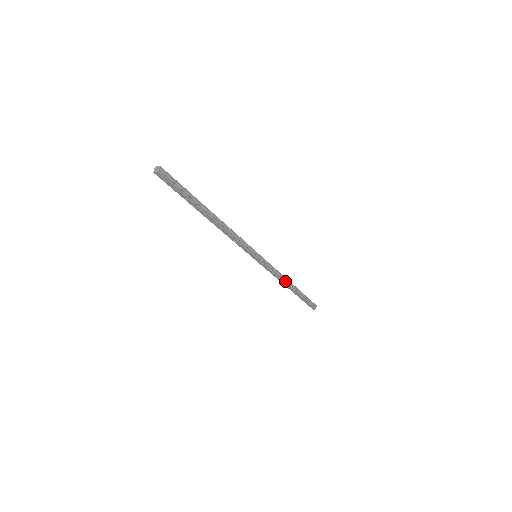
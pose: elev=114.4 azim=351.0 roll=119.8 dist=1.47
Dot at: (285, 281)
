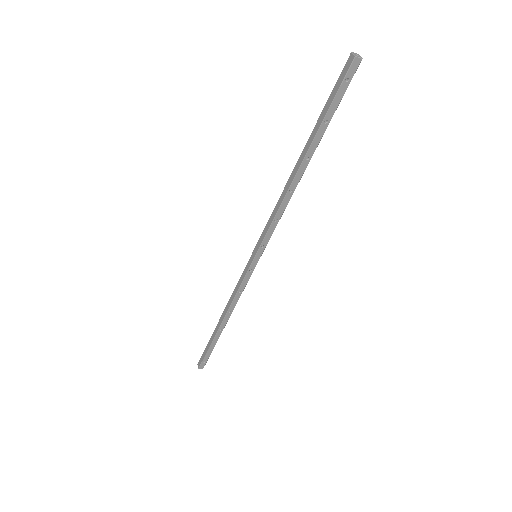
Dot at: (232, 310)
